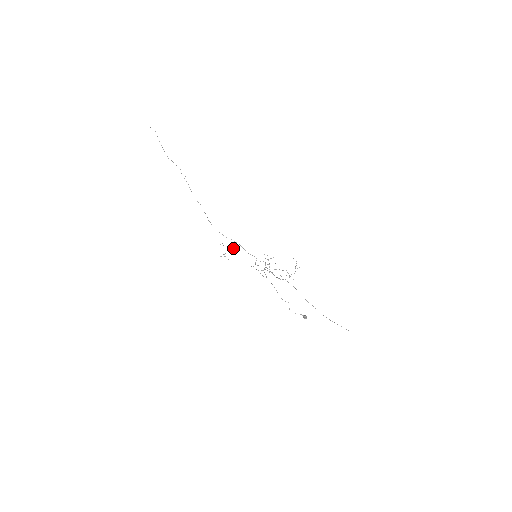
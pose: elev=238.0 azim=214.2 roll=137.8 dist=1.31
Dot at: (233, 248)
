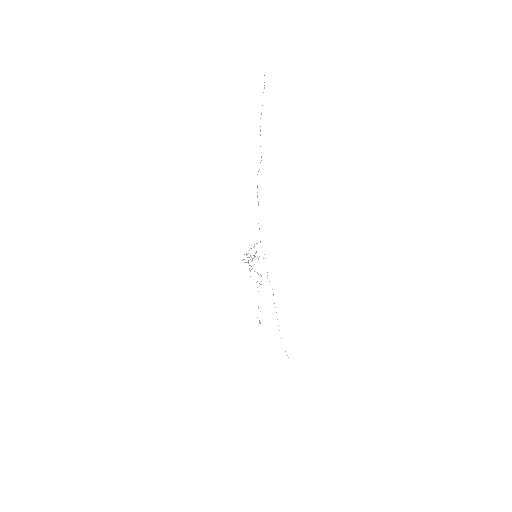
Dot at: occluded
